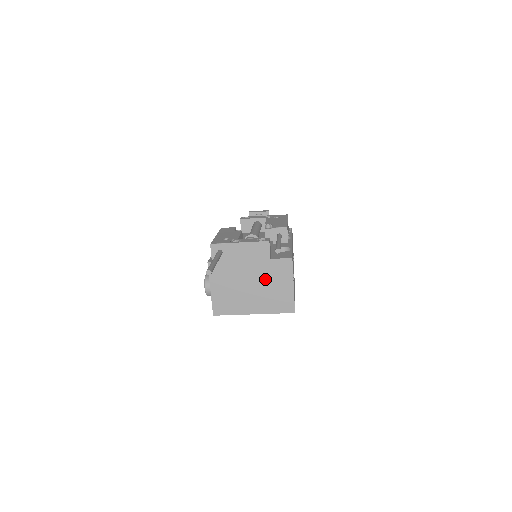
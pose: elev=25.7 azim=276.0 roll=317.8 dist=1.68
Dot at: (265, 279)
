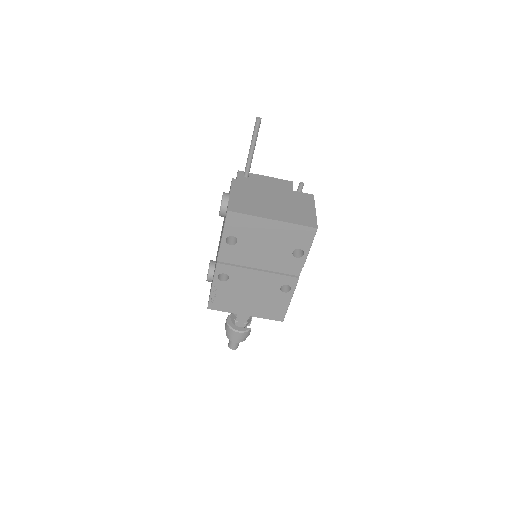
Dot at: (287, 200)
